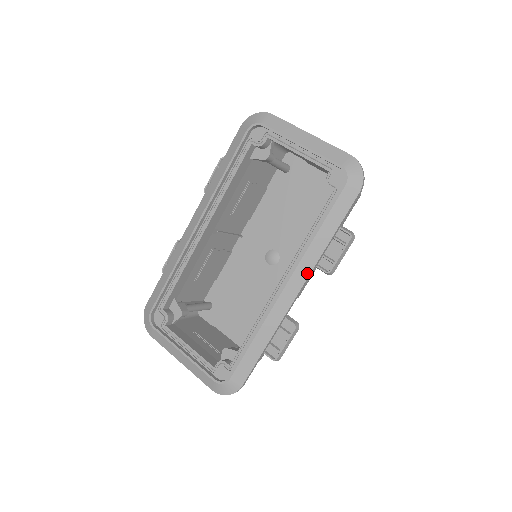
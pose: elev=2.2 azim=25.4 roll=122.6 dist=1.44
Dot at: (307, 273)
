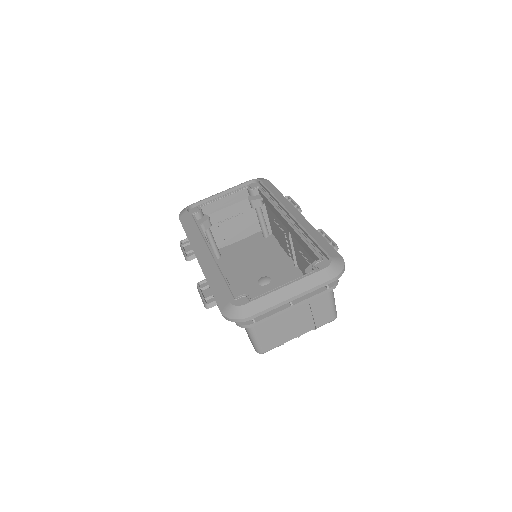
Dot at: (291, 206)
